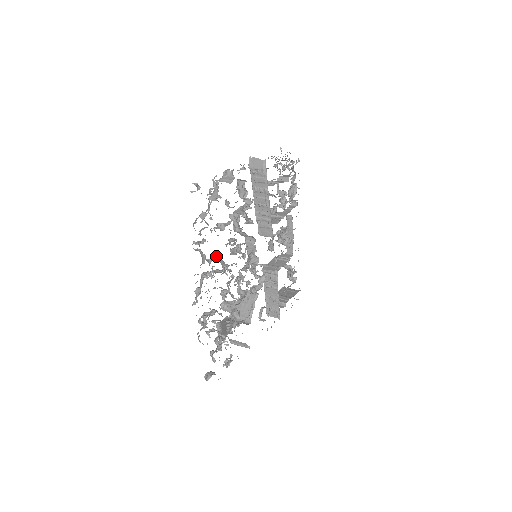
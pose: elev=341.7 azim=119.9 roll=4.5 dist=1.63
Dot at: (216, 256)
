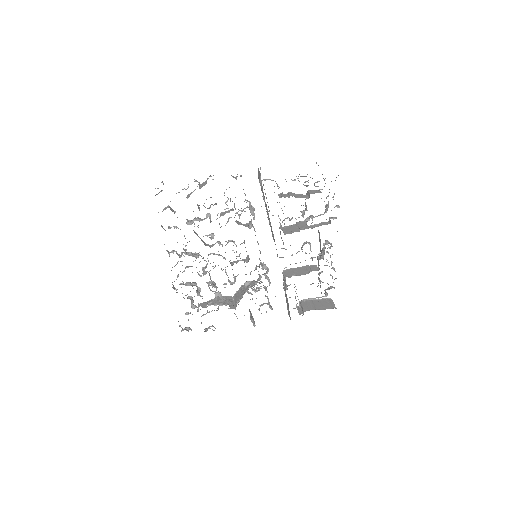
Dot at: occluded
